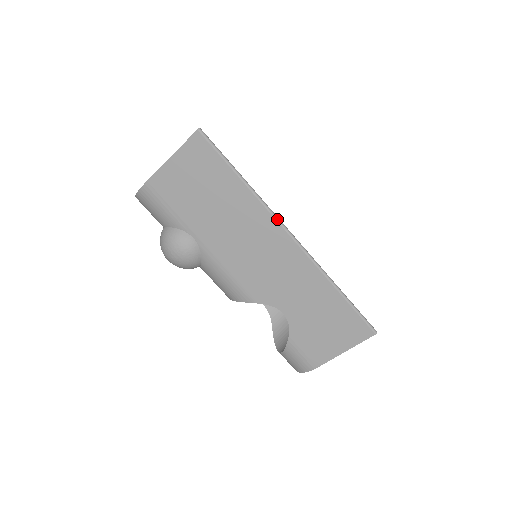
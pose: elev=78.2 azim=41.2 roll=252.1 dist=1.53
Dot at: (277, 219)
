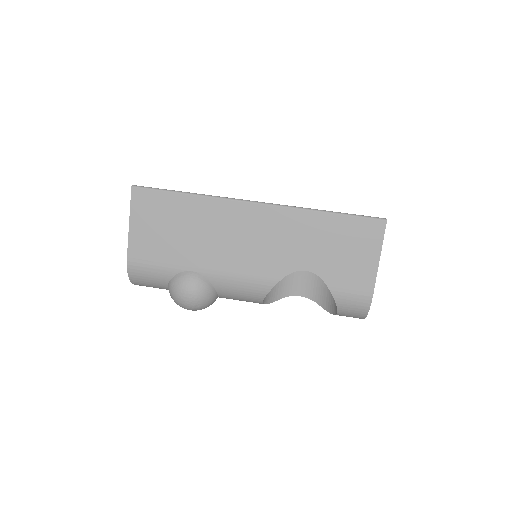
Dot at: (236, 200)
